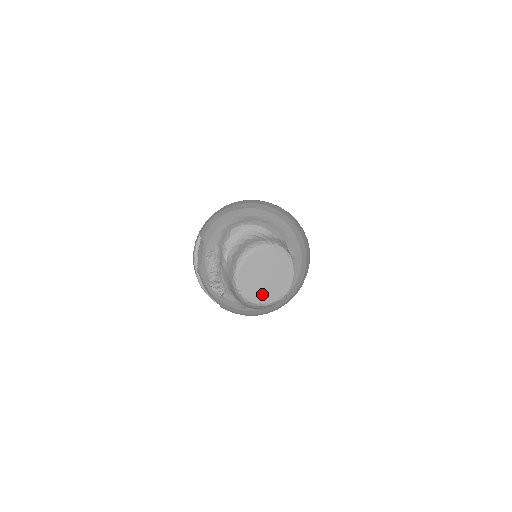
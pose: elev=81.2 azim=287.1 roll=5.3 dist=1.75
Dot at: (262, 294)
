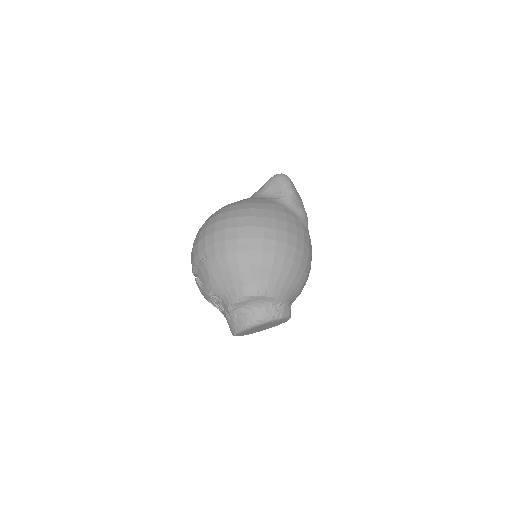
Dot at: (254, 332)
